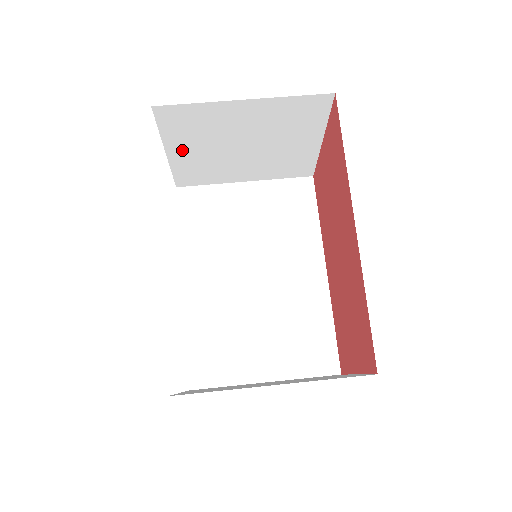
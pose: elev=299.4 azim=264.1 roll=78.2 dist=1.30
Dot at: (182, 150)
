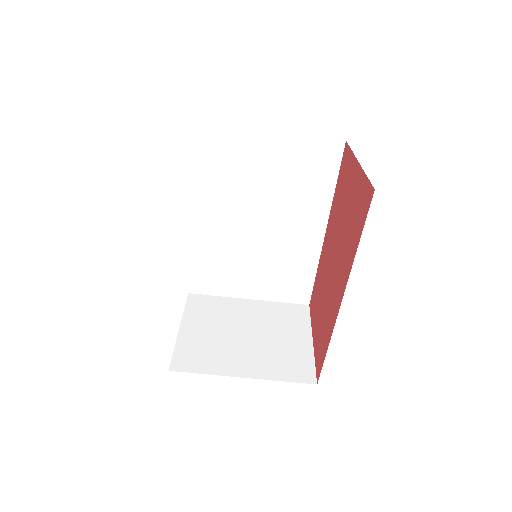
Dot at: occluded
